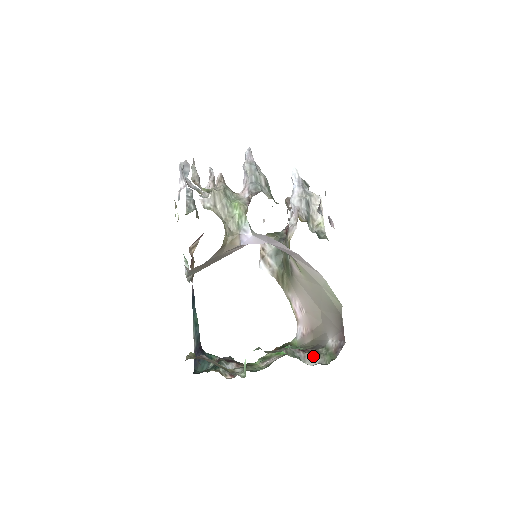
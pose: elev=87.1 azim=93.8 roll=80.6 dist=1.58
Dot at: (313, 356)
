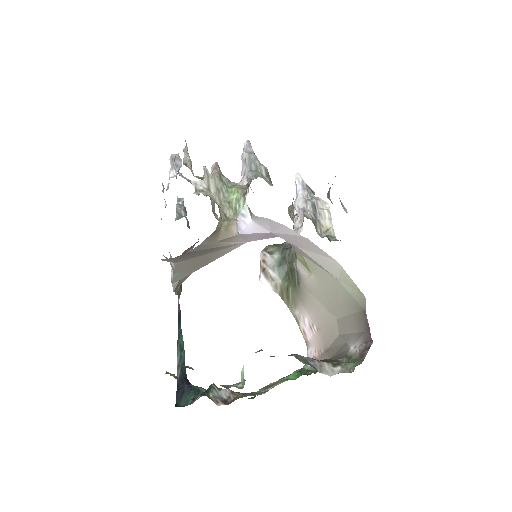
Dot at: (332, 365)
